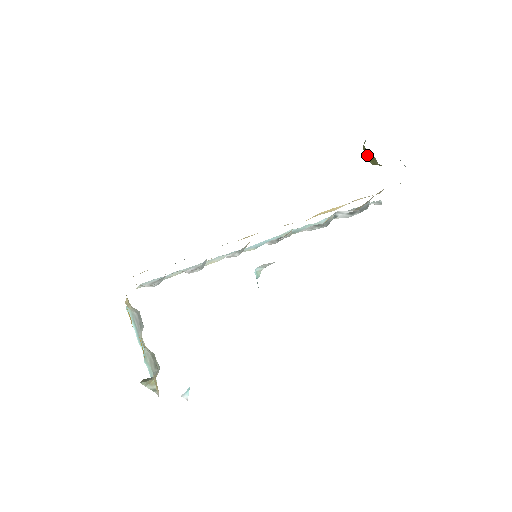
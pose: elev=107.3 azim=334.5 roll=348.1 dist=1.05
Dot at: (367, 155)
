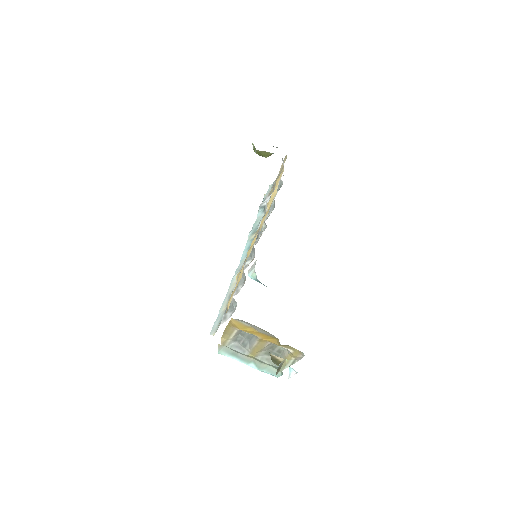
Dot at: (261, 154)
